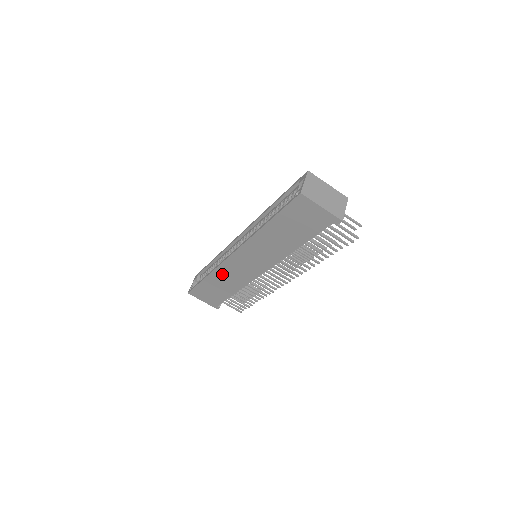
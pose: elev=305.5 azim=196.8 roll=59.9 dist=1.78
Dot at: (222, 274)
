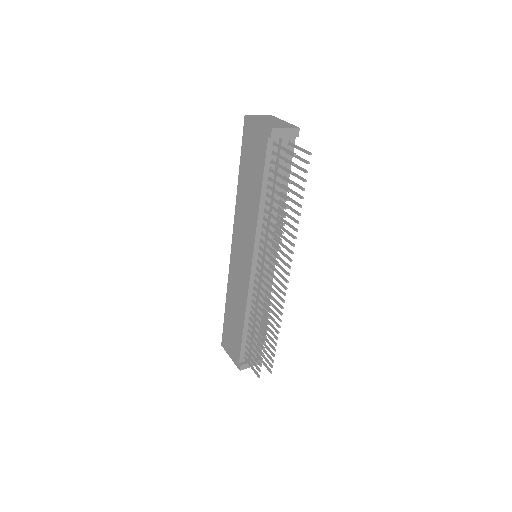
Dot at: (232, 289)
